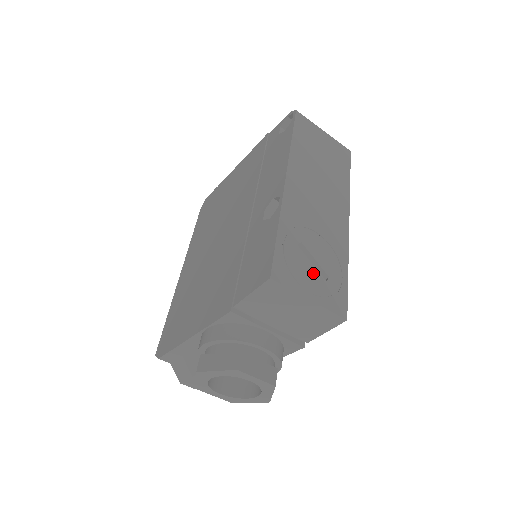
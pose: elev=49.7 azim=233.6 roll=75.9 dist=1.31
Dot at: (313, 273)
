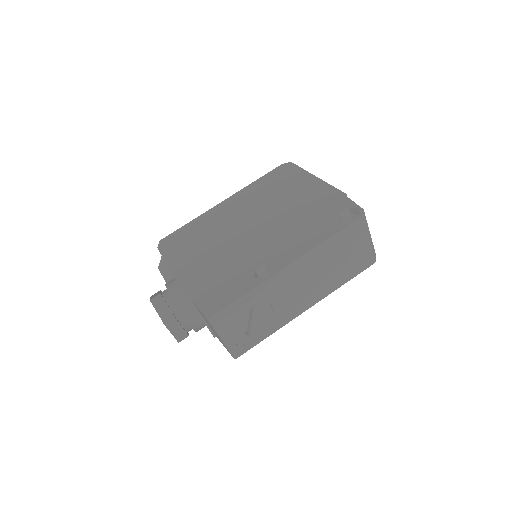
Dot at: (241, 328)
